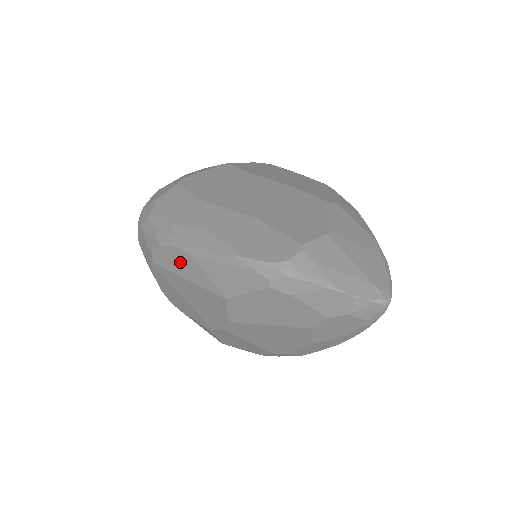
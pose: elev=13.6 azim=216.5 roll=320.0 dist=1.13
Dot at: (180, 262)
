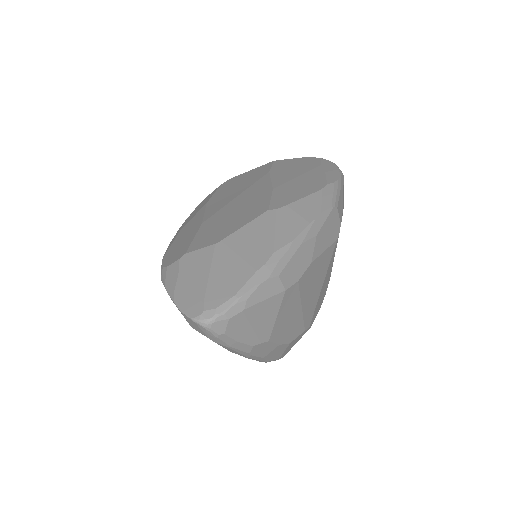
Dot at: occluded
